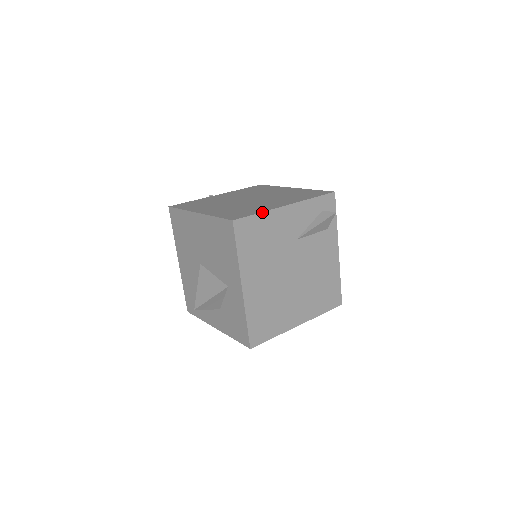
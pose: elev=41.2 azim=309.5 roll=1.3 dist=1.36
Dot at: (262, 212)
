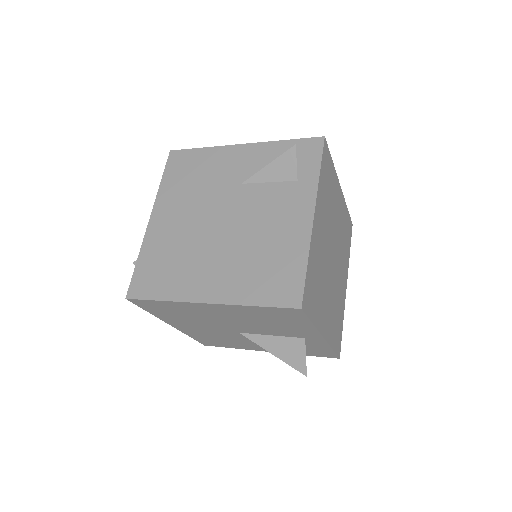
Dot at: (206, 147)
